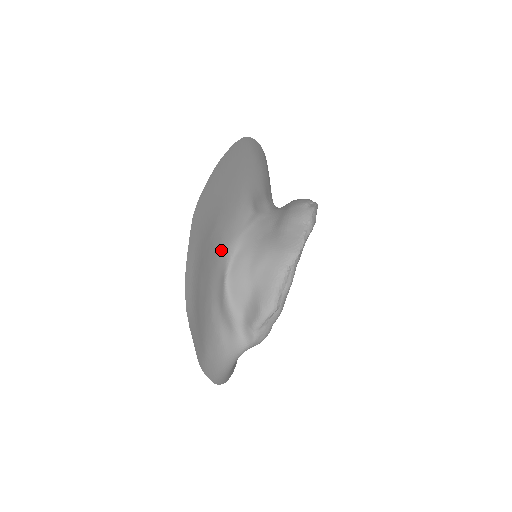
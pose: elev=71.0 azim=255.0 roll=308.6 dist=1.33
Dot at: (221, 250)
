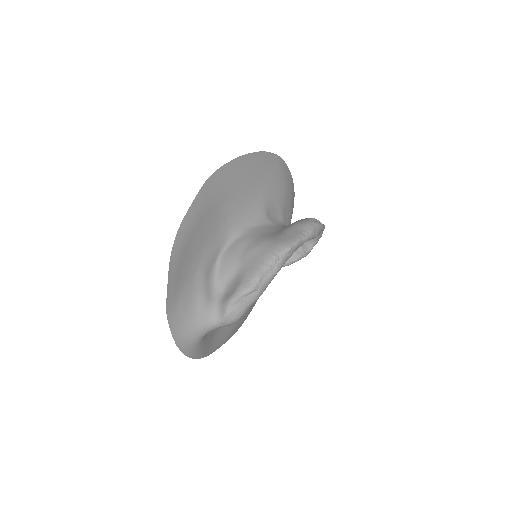
Dot at: (224, 229)
